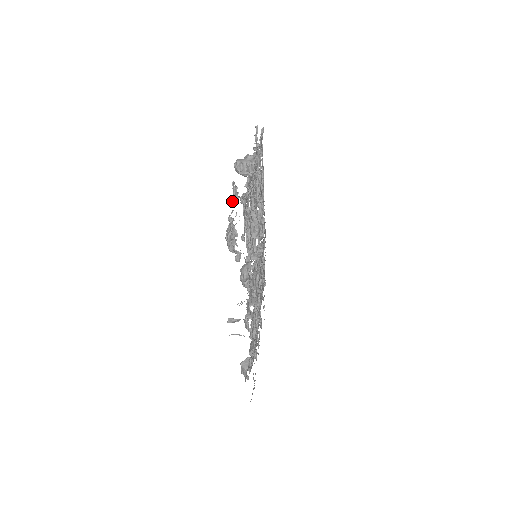
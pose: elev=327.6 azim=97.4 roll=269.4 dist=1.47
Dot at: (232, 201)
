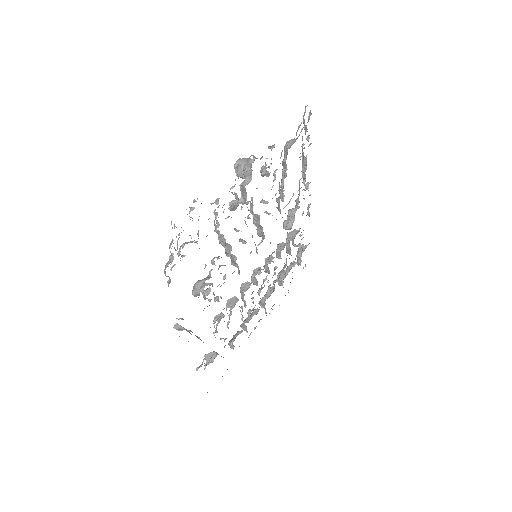
Dot at: (172, 227)
